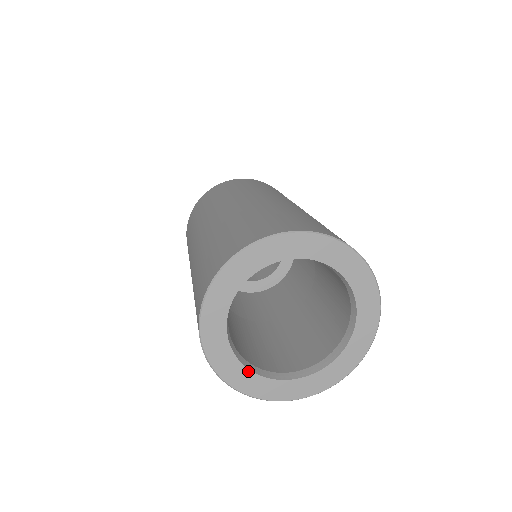
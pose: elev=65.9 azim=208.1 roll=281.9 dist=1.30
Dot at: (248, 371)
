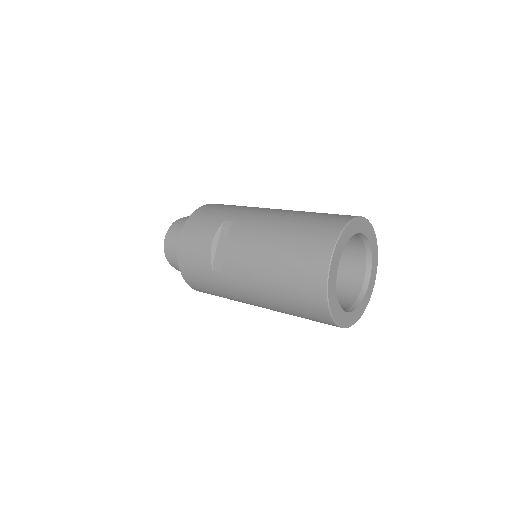
Dot at: occluded
